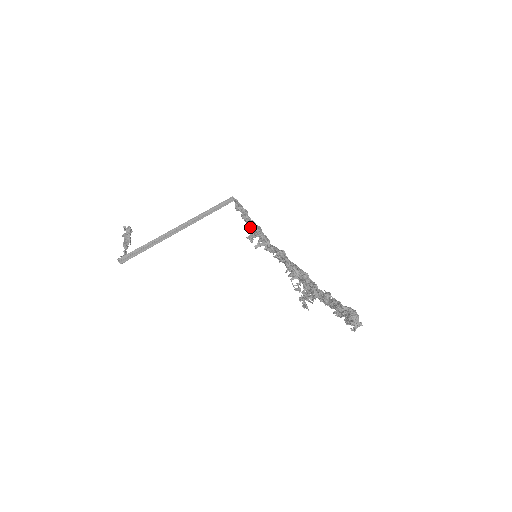
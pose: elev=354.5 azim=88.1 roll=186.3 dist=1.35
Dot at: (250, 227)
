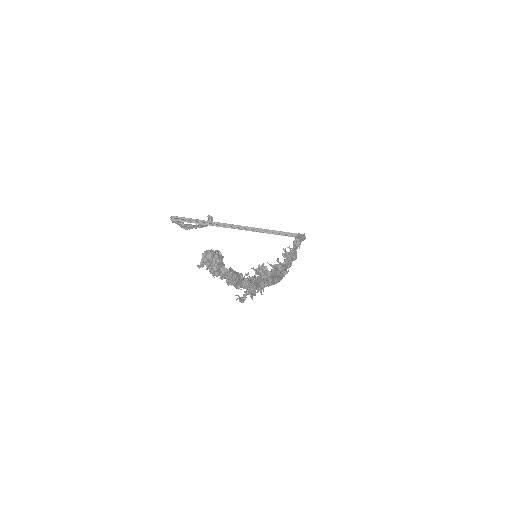
Dot at: (285, 248)
